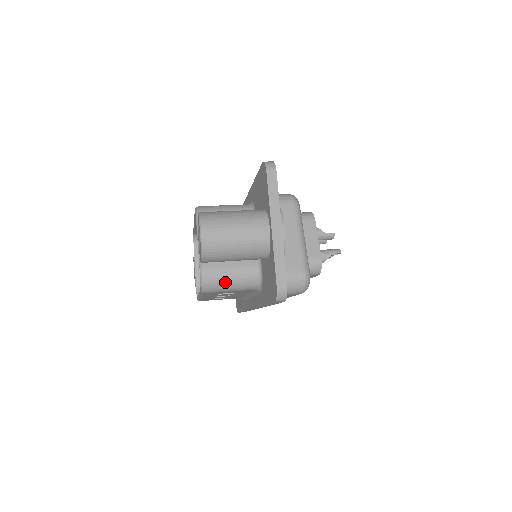
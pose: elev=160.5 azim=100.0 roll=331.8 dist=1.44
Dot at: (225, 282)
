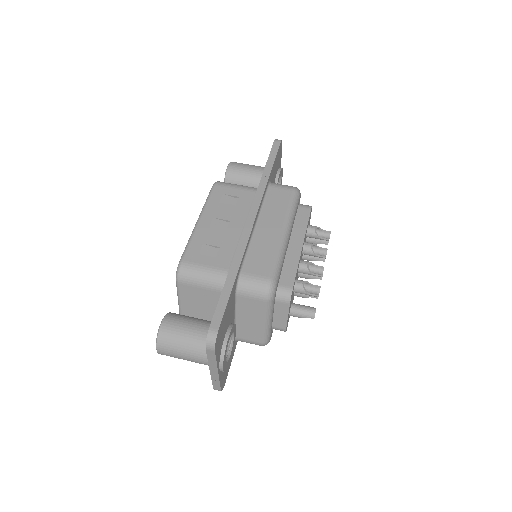
Dot at: occluded
